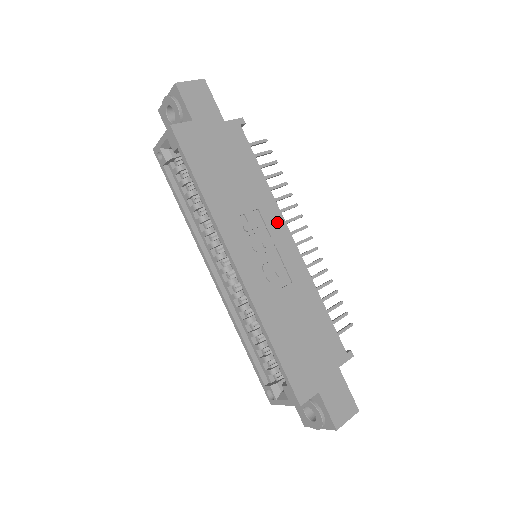
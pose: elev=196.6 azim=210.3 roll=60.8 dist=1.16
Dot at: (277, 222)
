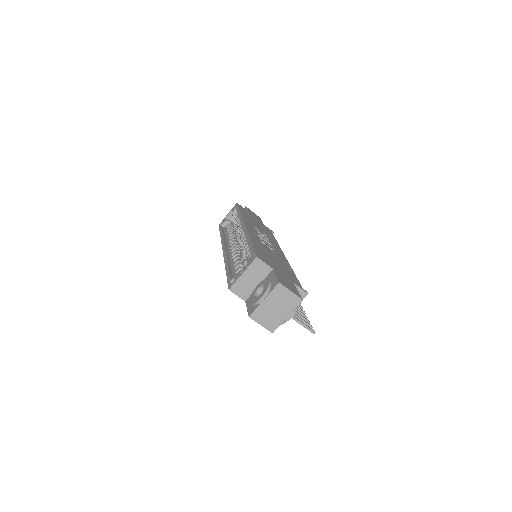
Dot at: (277, 246)
